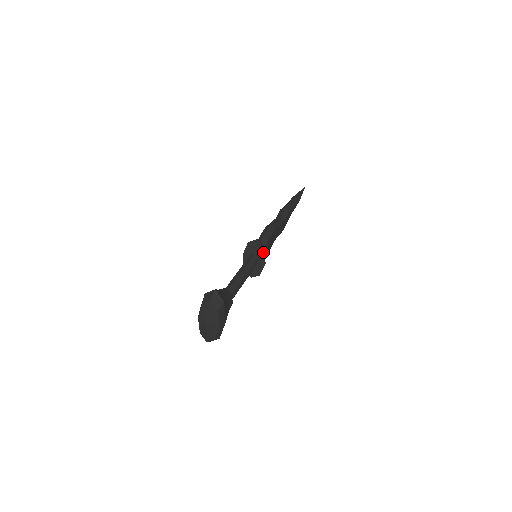
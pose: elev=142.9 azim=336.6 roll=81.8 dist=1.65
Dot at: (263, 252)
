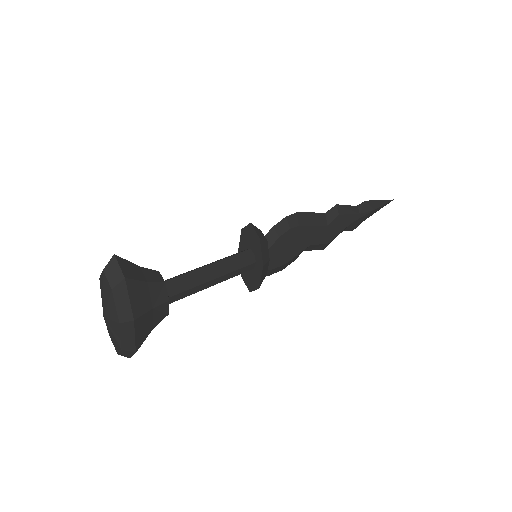
Dot at: (259, 245)
